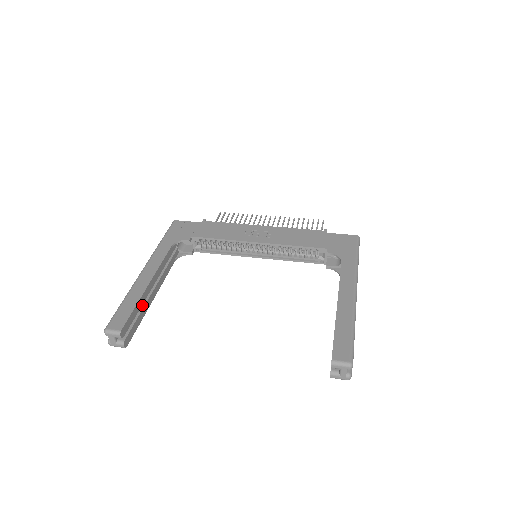
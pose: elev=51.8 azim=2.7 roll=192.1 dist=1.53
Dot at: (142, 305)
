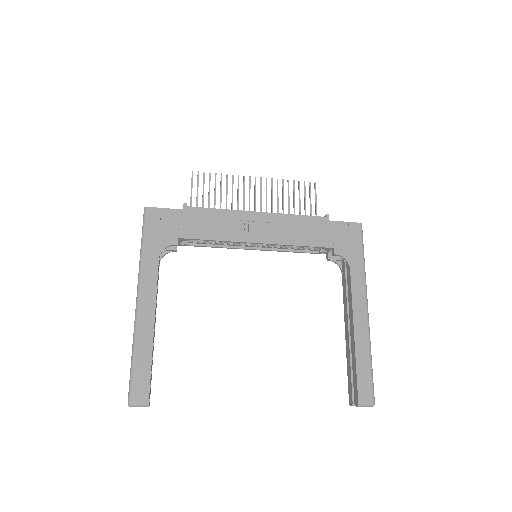
Dot at: occluded
